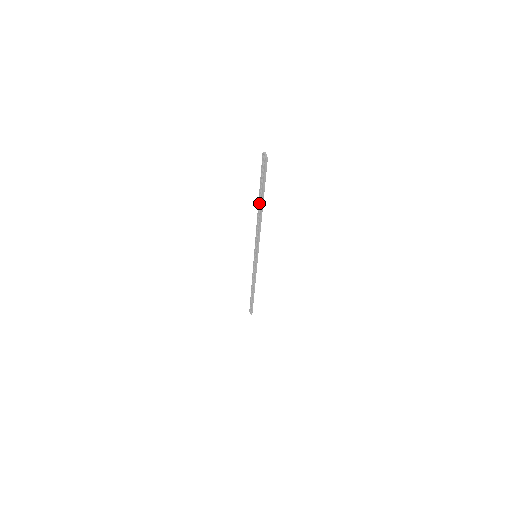
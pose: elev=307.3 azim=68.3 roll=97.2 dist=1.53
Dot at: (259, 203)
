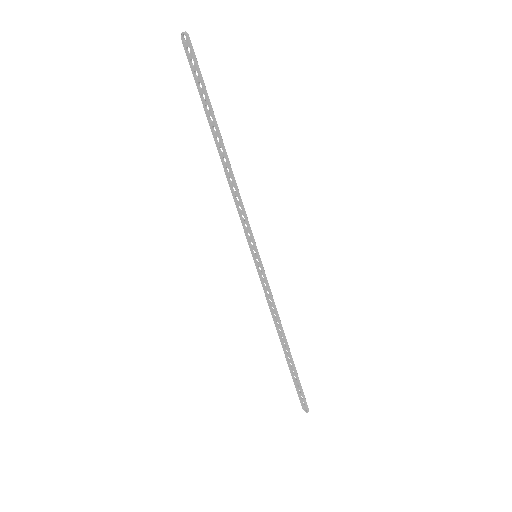
Dot at: (214, 136)
